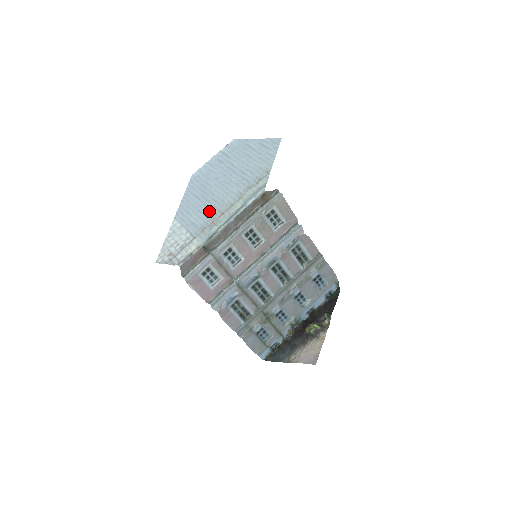
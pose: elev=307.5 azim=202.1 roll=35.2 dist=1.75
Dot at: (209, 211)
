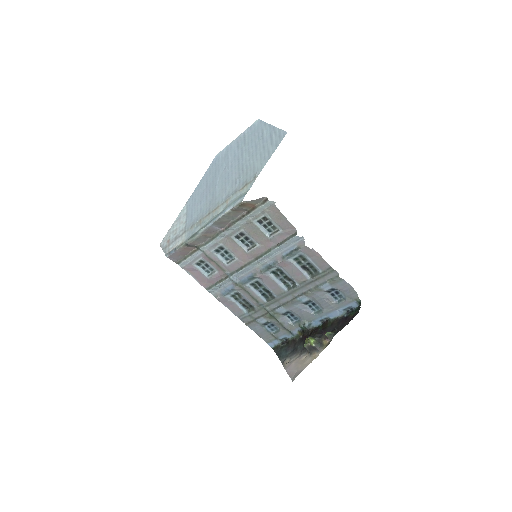
Dot at: (205, 206)
